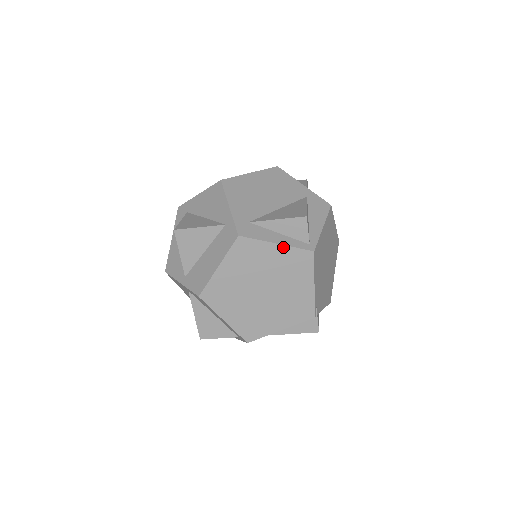
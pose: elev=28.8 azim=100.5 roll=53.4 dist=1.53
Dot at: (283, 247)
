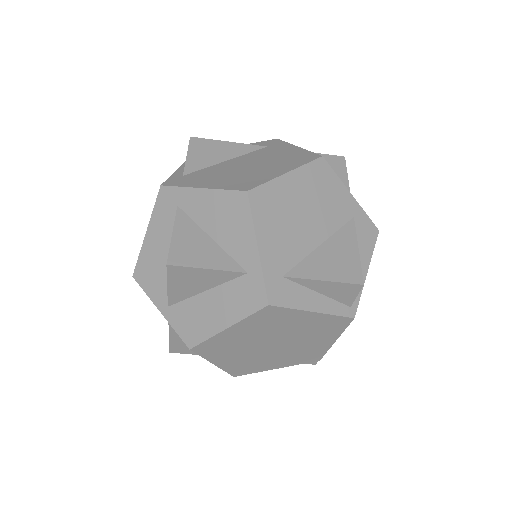
Dot at: (320, 315)
